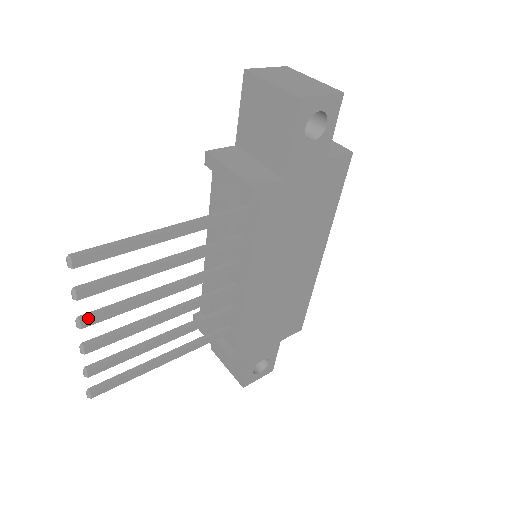
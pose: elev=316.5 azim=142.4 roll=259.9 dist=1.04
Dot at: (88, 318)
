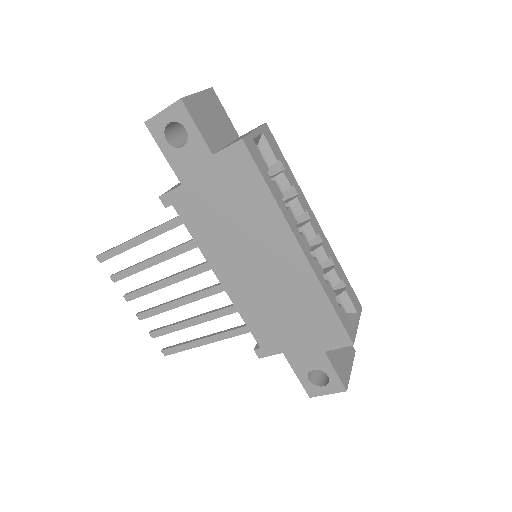
Dot at: (127, 295)
